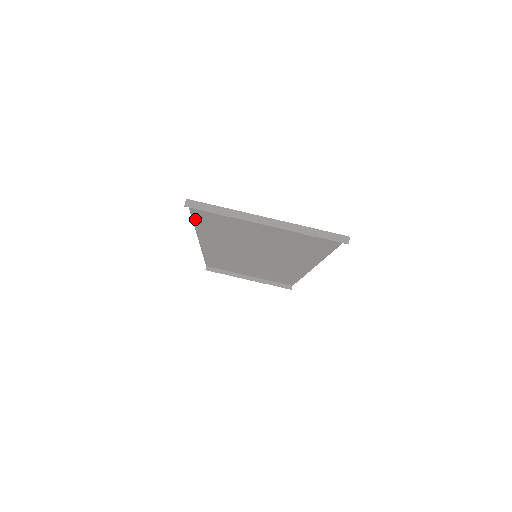
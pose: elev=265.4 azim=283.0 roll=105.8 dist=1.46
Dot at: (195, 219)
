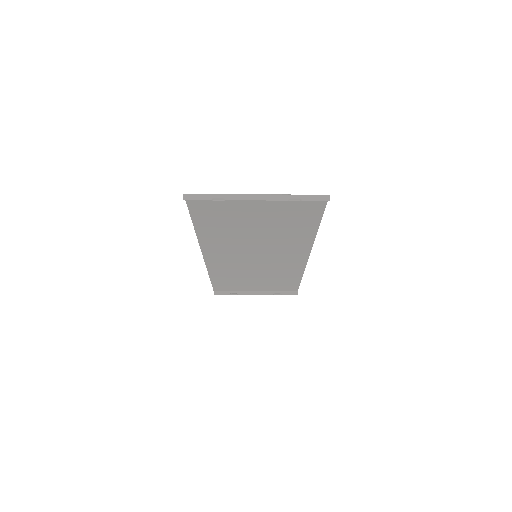
Dot at: (194, 221)
